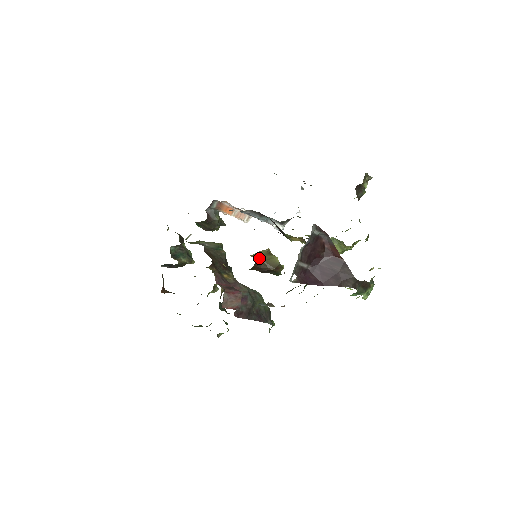
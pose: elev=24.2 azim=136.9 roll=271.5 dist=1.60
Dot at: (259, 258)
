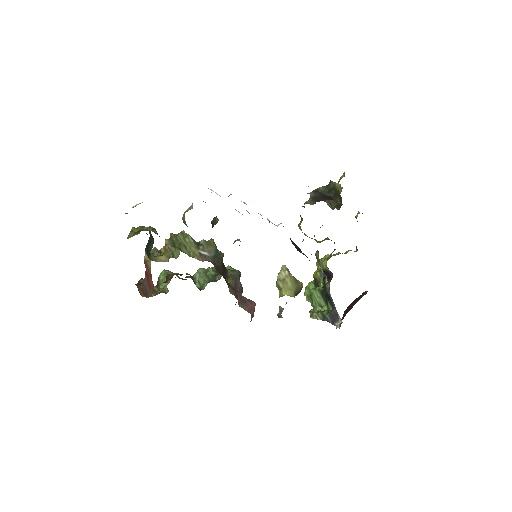
Dot at: (295, 294)
